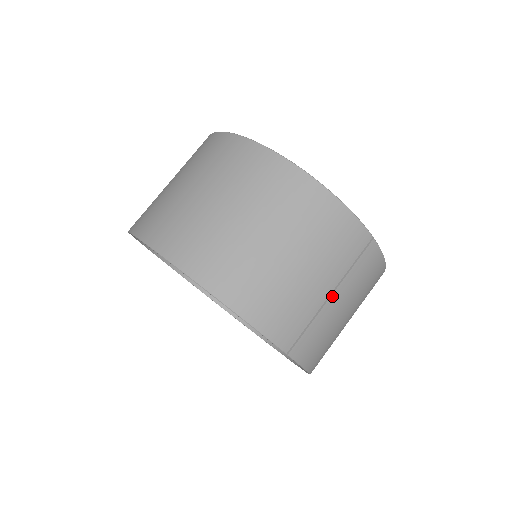
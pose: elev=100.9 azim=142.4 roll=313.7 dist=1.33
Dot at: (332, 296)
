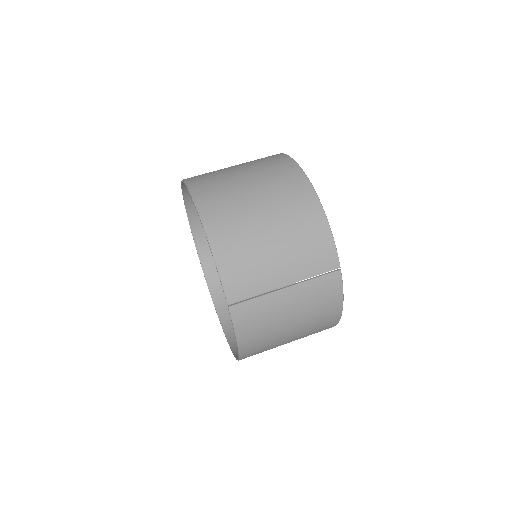
Dot at: (286, 289)
